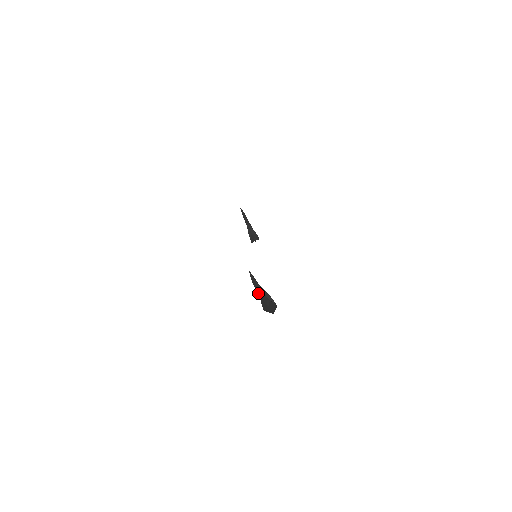
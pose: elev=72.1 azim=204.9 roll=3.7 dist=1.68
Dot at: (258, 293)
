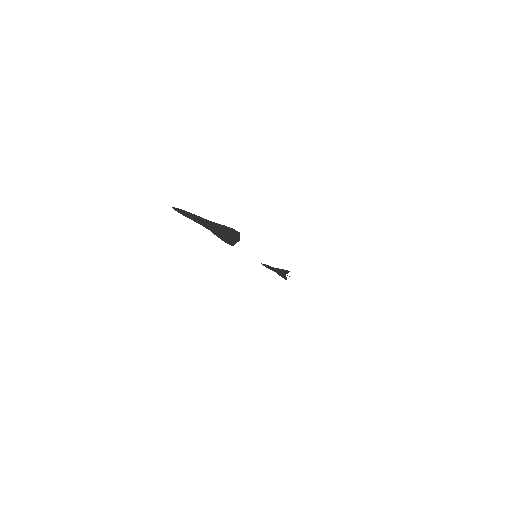
Dot at: (194, 220)
